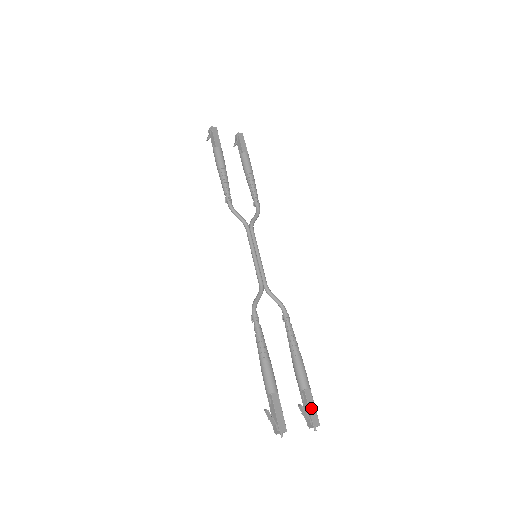
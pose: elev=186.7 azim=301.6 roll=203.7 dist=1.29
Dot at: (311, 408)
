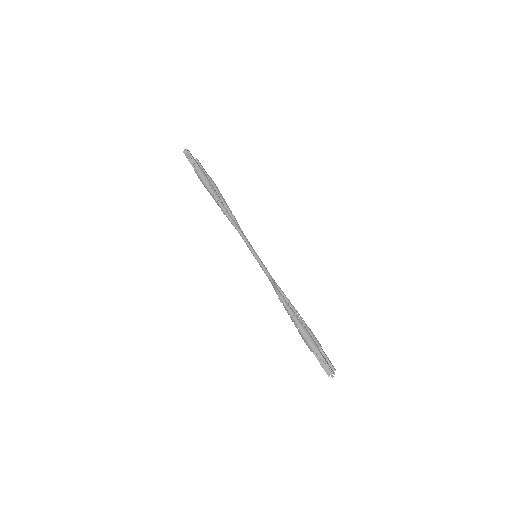
Dot at: (328, 359)
